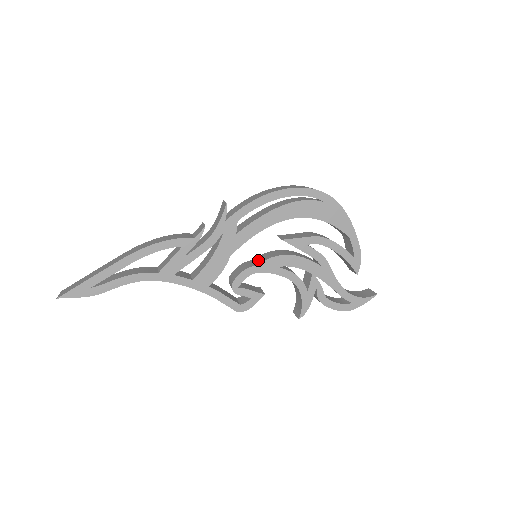
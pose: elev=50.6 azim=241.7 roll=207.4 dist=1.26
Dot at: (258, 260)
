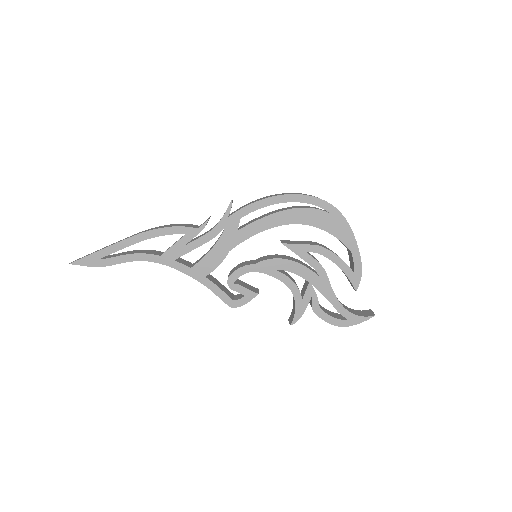
Dot at: (257, 260)
